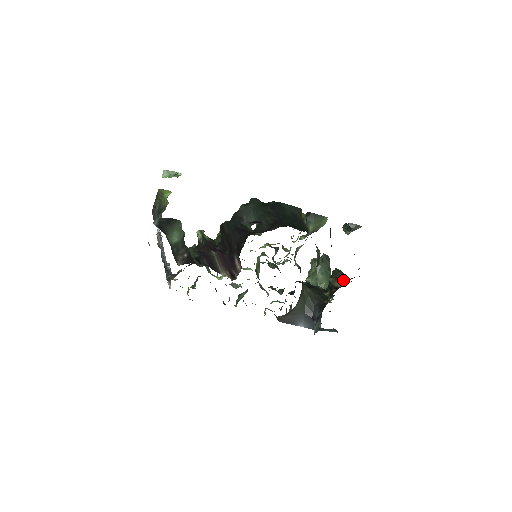
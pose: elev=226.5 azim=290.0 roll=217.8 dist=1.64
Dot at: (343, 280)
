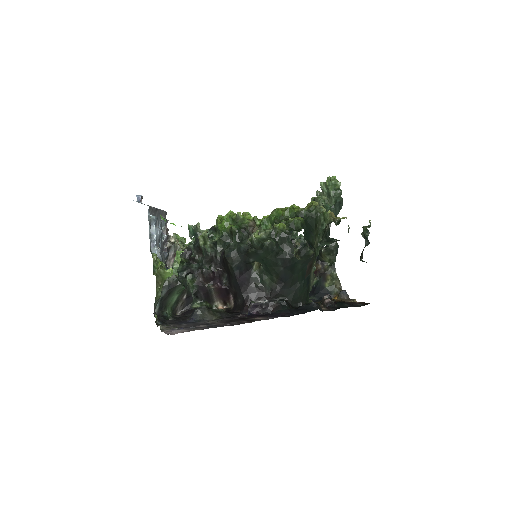
Dot at: (332, 260)
